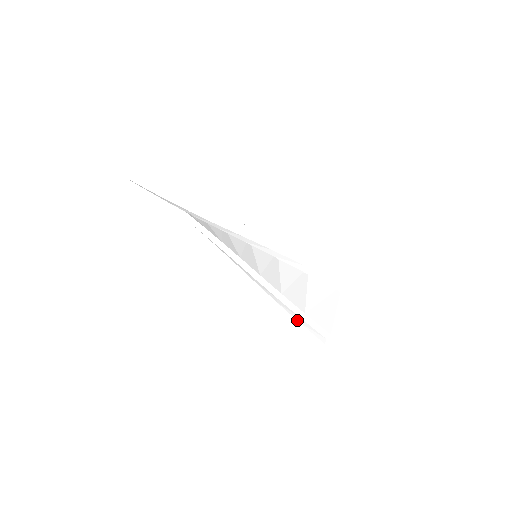
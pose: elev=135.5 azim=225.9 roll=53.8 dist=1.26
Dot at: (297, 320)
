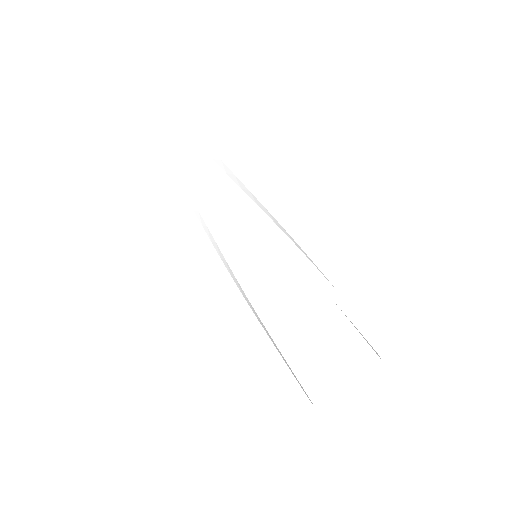
Dot at: (250, 321)
